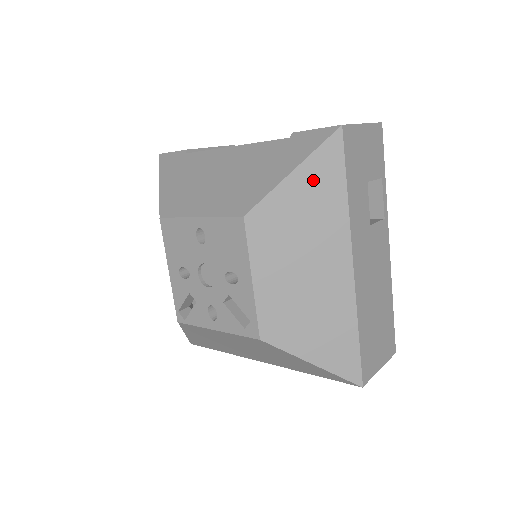
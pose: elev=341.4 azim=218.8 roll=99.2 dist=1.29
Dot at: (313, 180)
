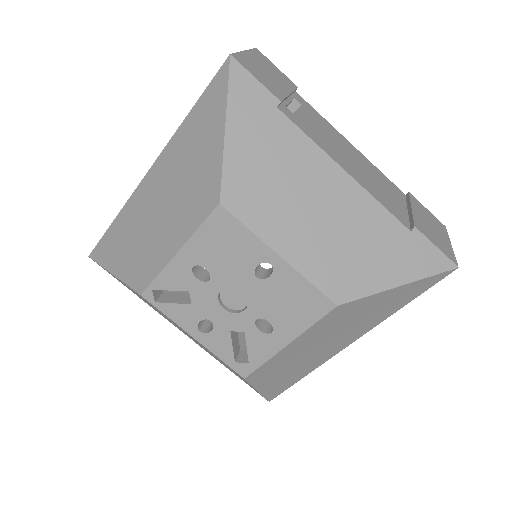
Dot at: (401, 294)
